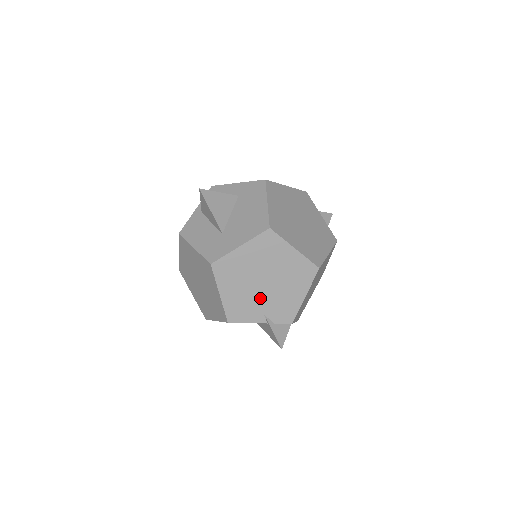
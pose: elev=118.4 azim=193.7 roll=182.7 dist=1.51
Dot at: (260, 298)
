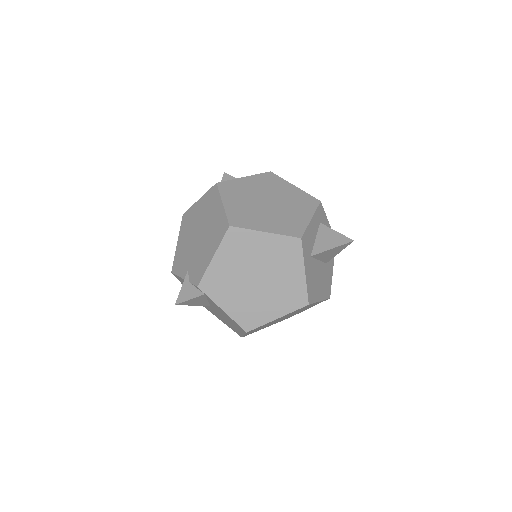
Dot at: (192, 252)
